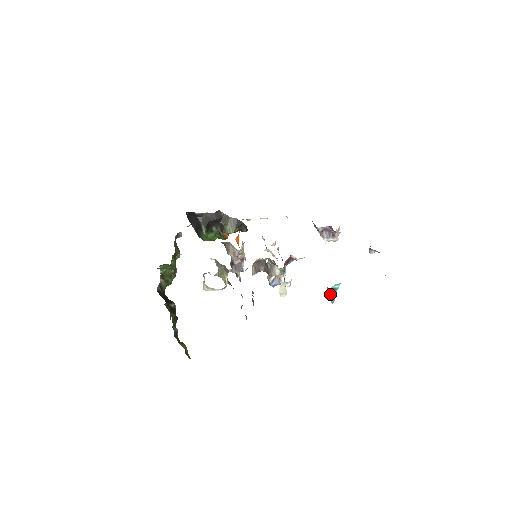
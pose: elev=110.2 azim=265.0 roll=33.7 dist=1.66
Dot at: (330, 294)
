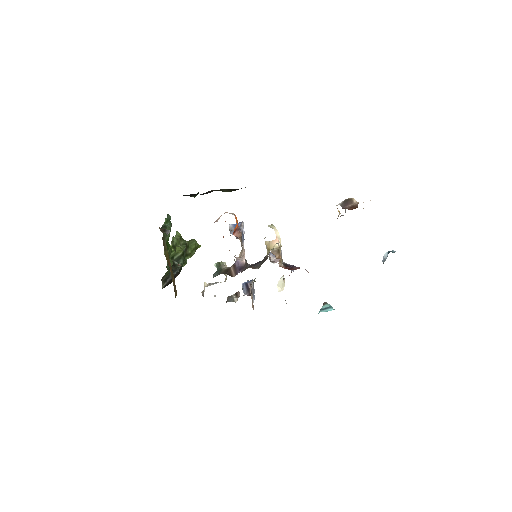
Dot at: occluded
